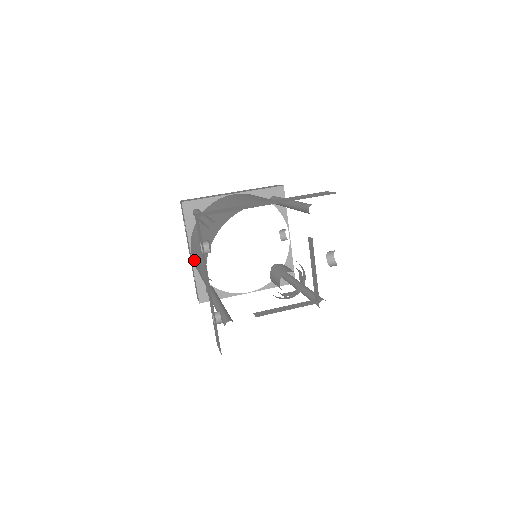
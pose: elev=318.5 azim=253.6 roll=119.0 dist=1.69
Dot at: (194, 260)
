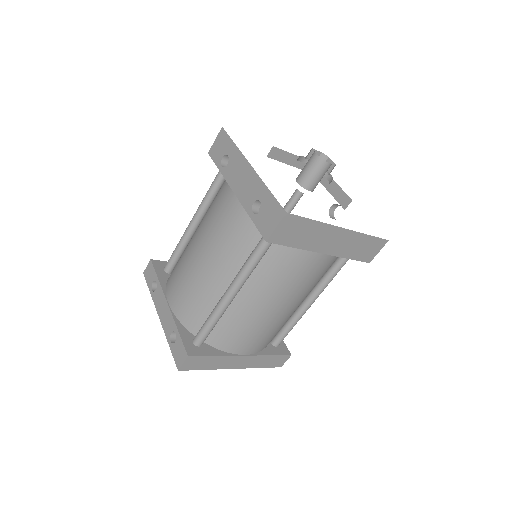
Dot at: (181, 284)
